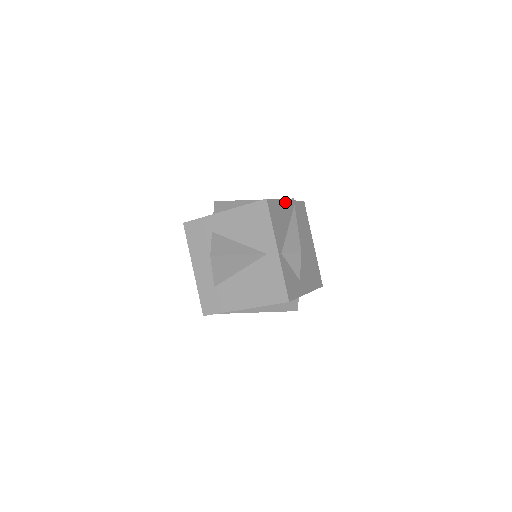
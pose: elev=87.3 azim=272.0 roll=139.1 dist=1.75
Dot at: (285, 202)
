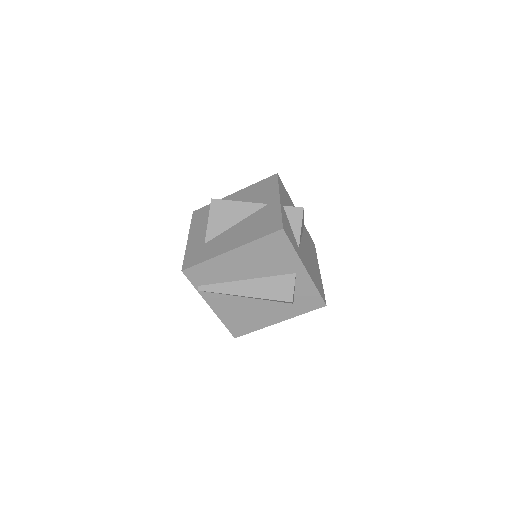
Dot at: occluded
